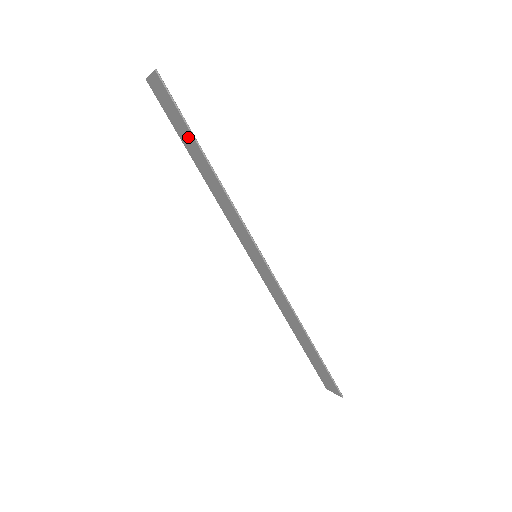
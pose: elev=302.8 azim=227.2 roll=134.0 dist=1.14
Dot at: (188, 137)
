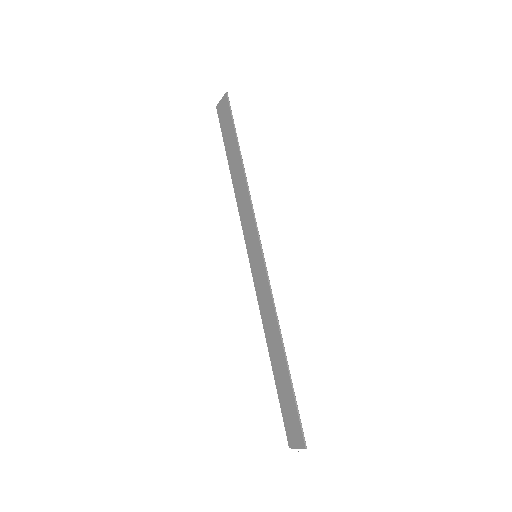
Dot at: (232, 143)
